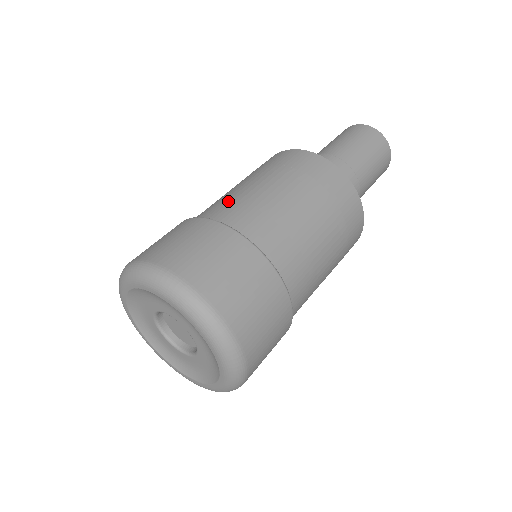
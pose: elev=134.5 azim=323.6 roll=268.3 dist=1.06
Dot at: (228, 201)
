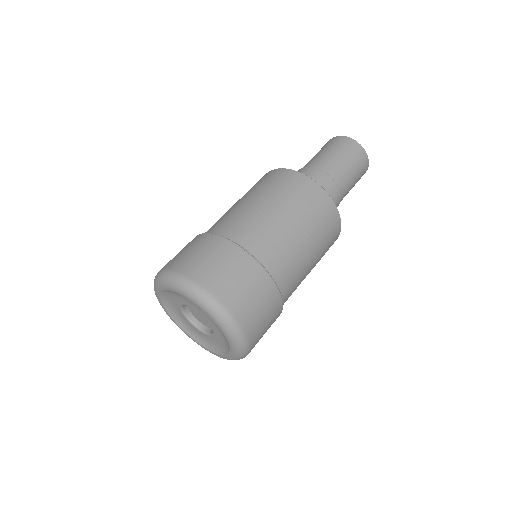
Dot at: (277, 245)
